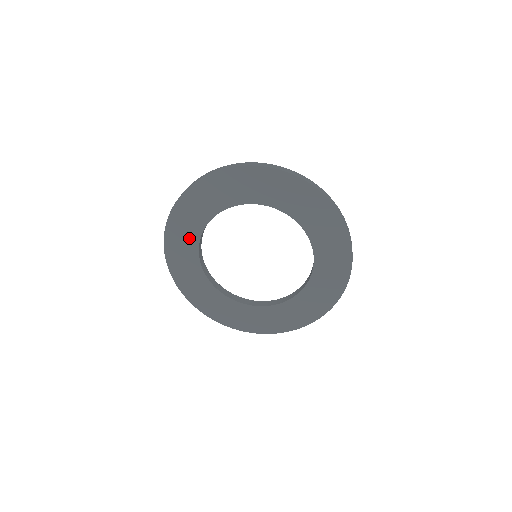
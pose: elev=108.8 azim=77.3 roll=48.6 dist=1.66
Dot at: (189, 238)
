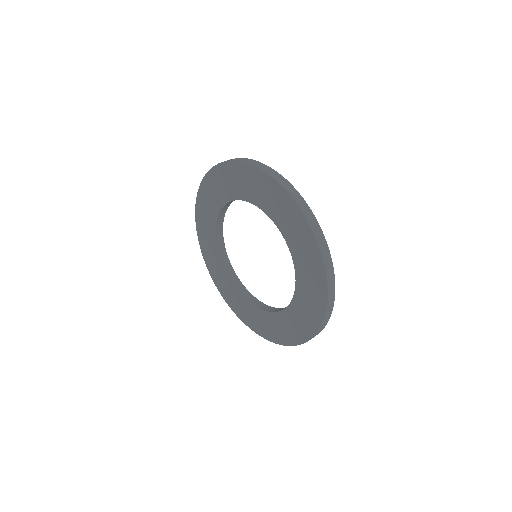
Dot at: (231, 189)
